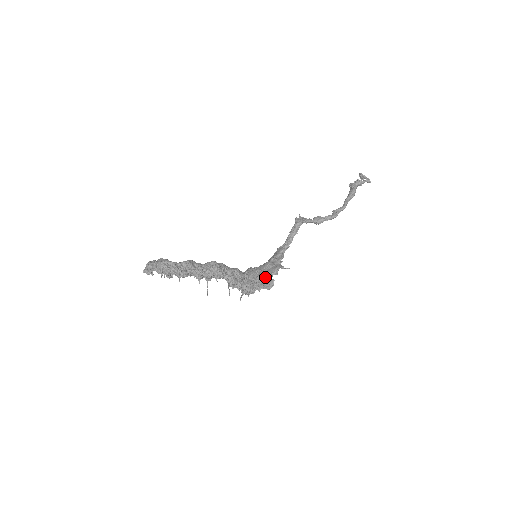
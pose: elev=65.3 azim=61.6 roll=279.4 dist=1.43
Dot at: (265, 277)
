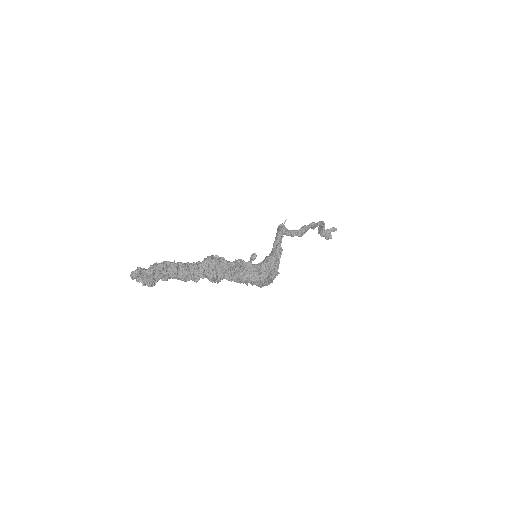
Dot at: (272, 249)
